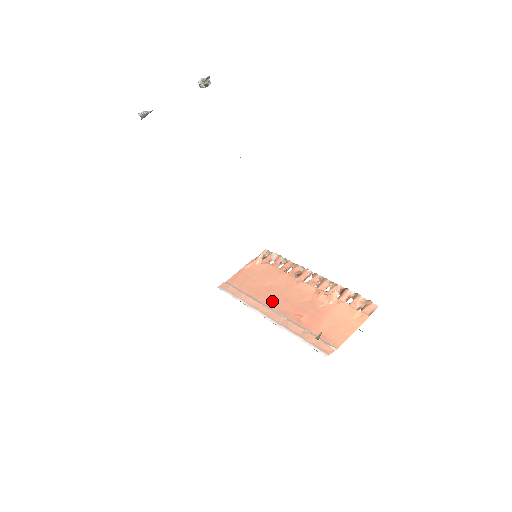
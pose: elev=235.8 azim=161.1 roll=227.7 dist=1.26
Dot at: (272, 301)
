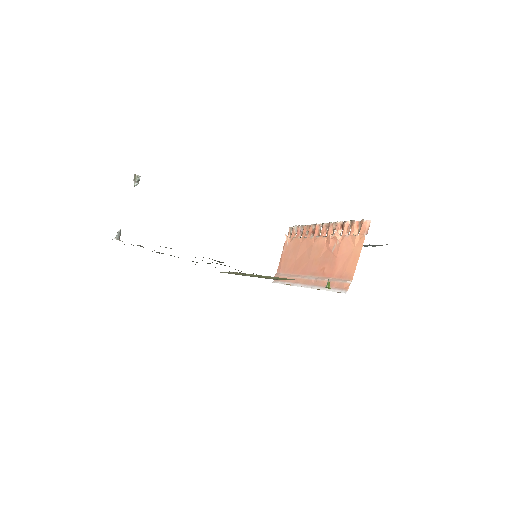
Dot at: (304, 269)
